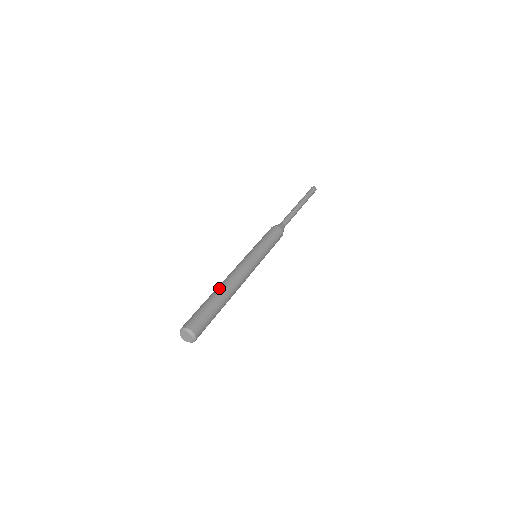
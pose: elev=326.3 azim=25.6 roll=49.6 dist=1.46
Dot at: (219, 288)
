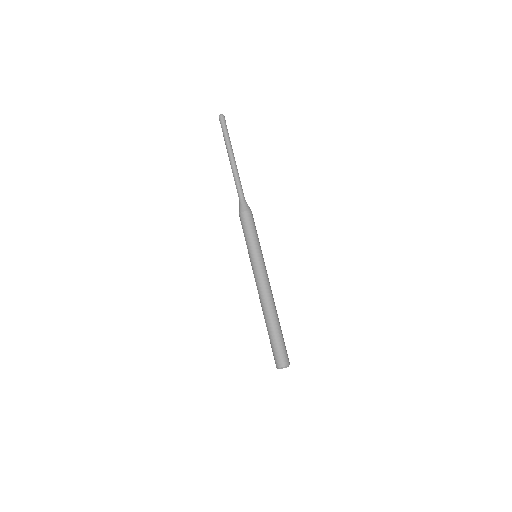
Dot at: (269, 317)
